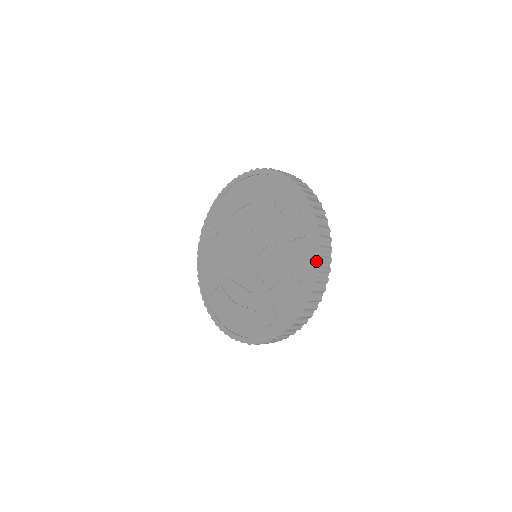
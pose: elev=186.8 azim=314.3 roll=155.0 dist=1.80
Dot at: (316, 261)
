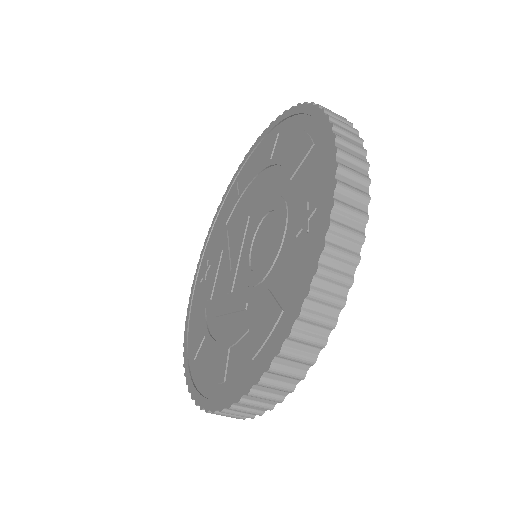
Dot at: (331, 158)
